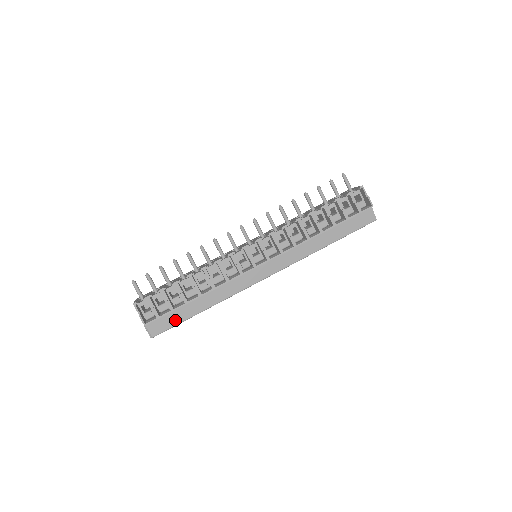
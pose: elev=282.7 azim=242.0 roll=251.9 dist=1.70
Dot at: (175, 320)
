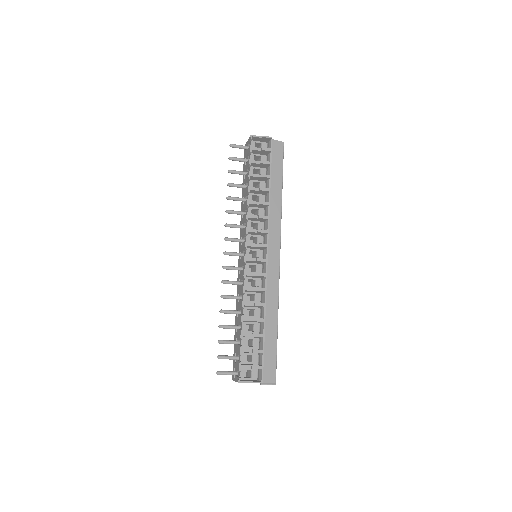
Dot at: (272, 355)
